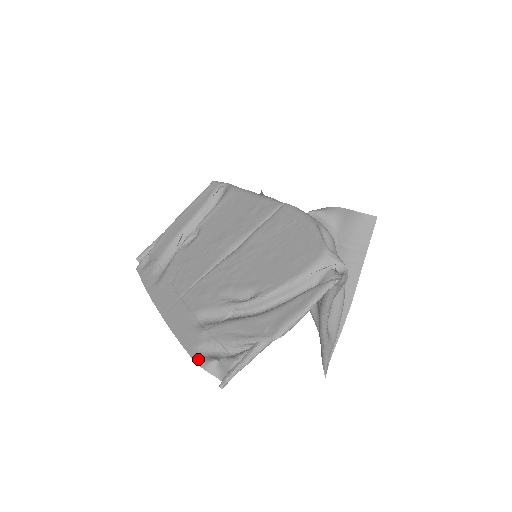
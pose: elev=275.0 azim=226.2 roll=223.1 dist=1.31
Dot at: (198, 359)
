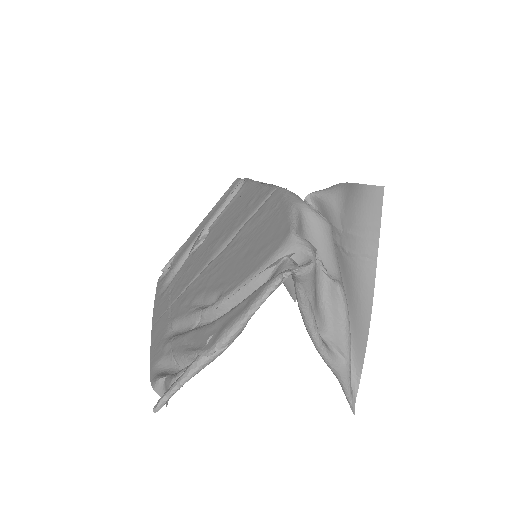
Dot at: (153, 376)
